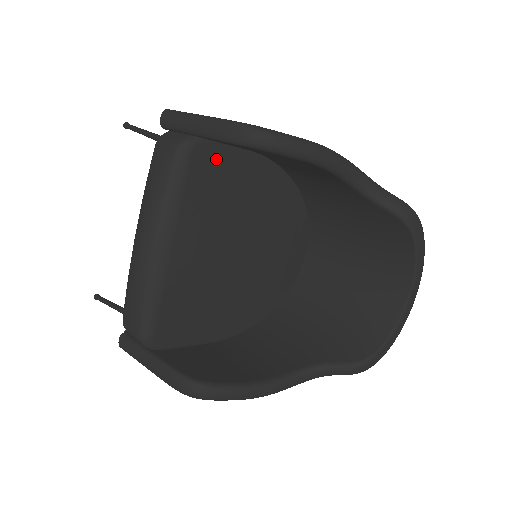
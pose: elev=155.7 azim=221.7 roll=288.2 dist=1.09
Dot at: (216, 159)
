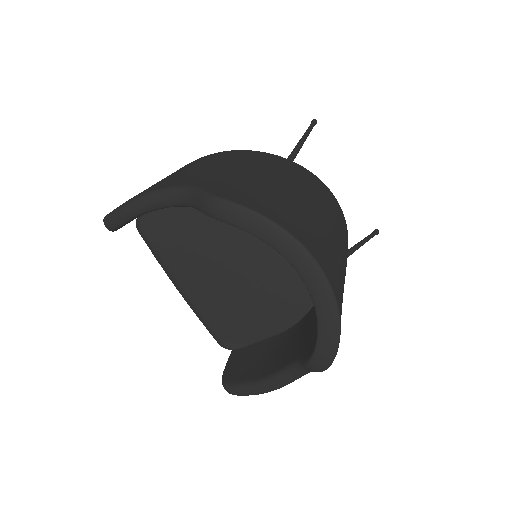
Dot at: (158, 219)
